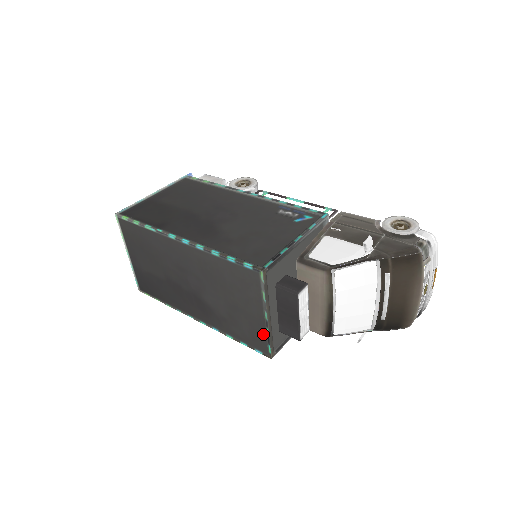
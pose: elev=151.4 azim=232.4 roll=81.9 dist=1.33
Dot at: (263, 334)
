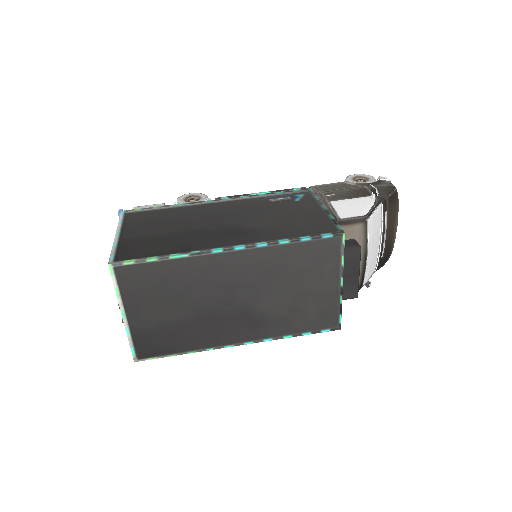
Dot at: (335, 306)
